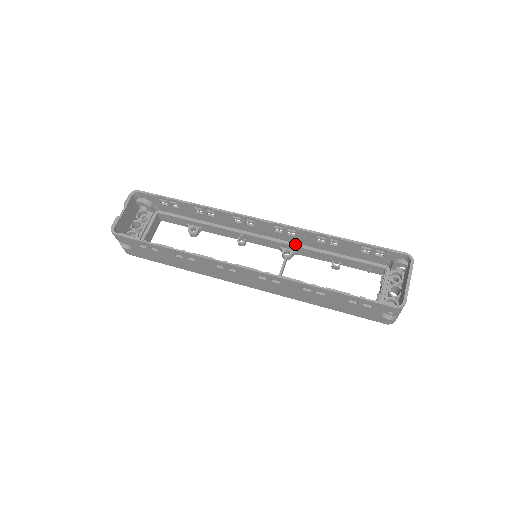
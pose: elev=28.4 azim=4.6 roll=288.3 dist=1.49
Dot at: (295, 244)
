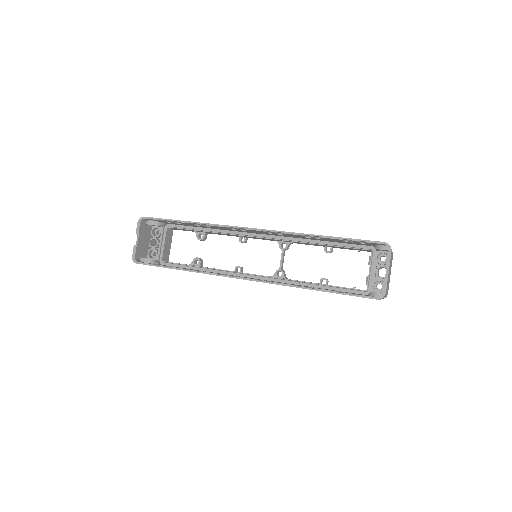
Dot at: (288, 238)
